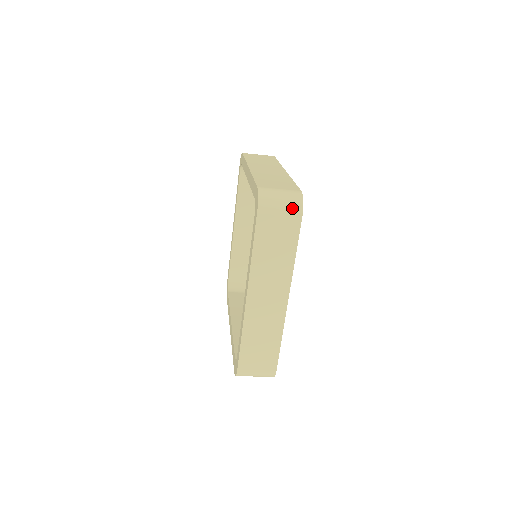
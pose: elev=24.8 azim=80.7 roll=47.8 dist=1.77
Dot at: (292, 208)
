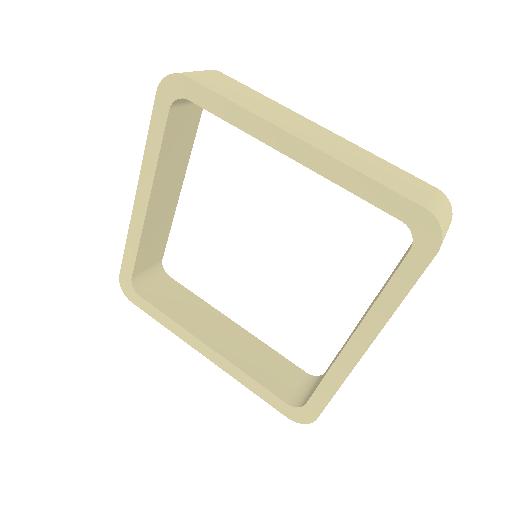
Dot at: occluded
